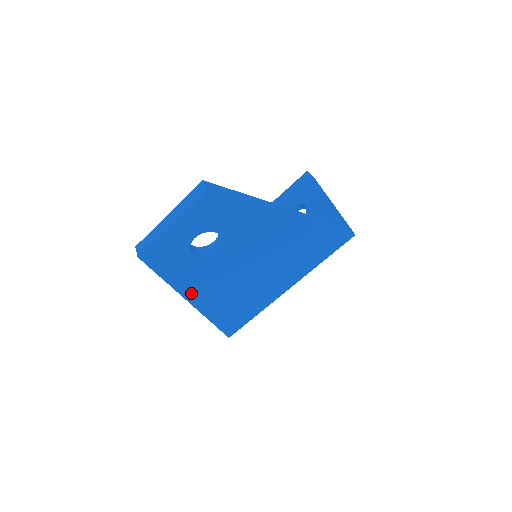
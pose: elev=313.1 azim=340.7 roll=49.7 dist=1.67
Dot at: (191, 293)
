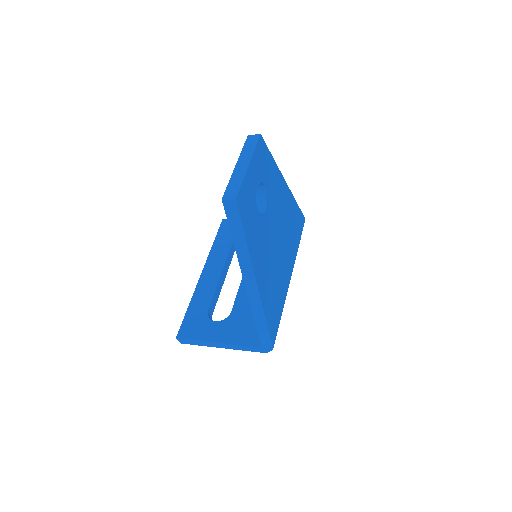
Dot at: (257, 266)
